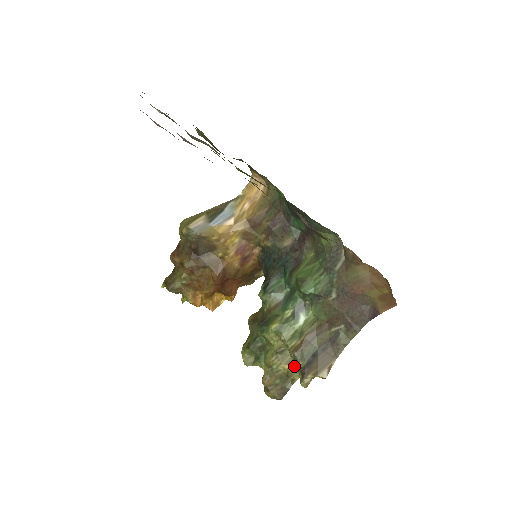
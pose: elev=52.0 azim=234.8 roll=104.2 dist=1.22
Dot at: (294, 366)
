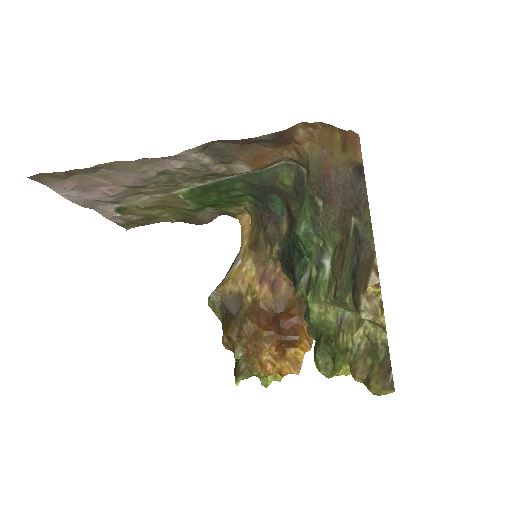
Dot at: (366, 323)
